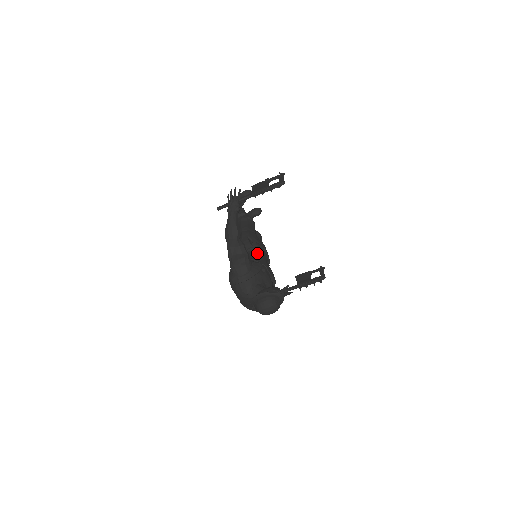
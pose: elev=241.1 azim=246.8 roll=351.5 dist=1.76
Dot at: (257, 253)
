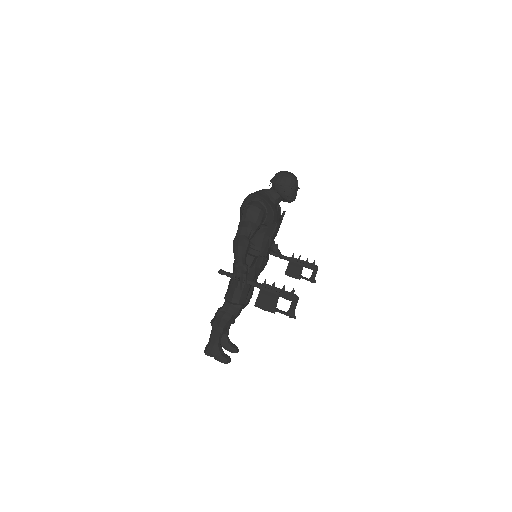
Dot at: occluded
